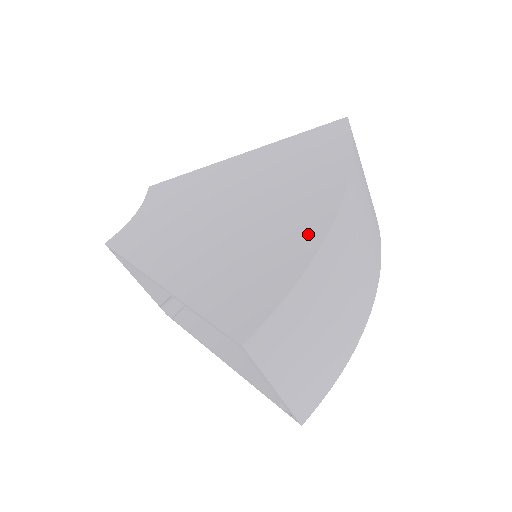
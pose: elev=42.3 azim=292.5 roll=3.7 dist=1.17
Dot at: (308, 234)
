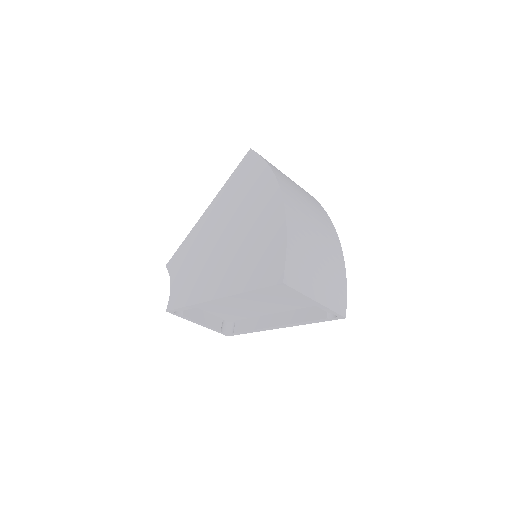
Dot at: (275, 215)
